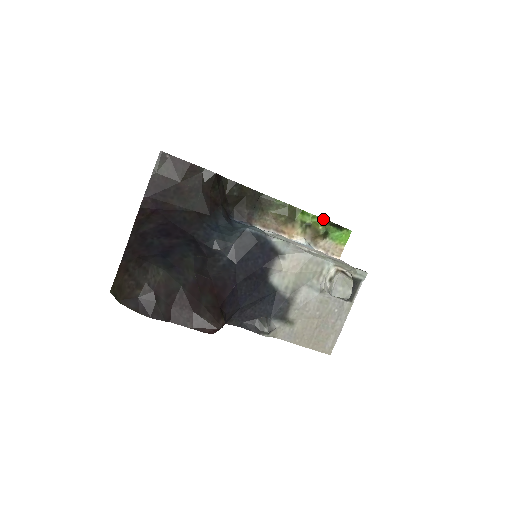
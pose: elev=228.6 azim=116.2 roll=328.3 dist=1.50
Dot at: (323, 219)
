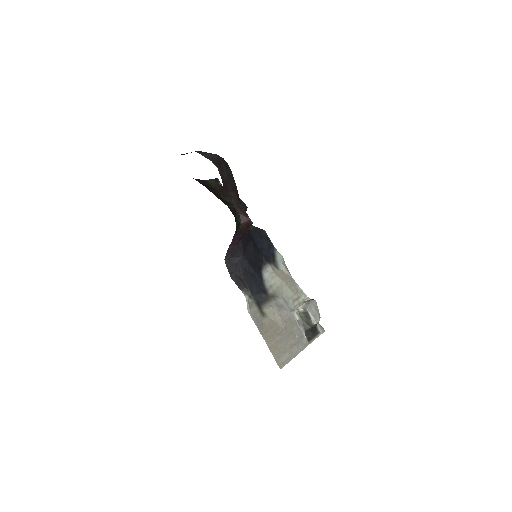
Dot at: occluded
